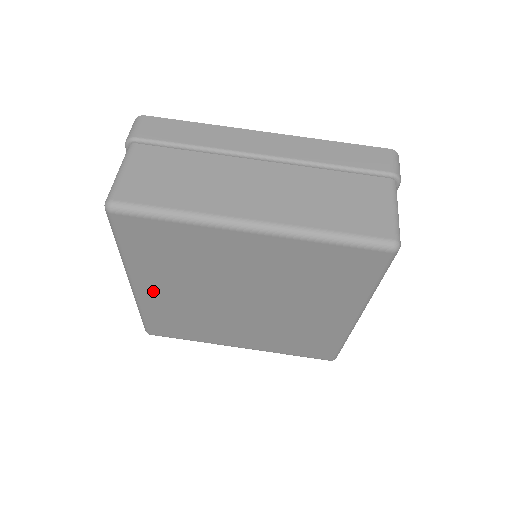
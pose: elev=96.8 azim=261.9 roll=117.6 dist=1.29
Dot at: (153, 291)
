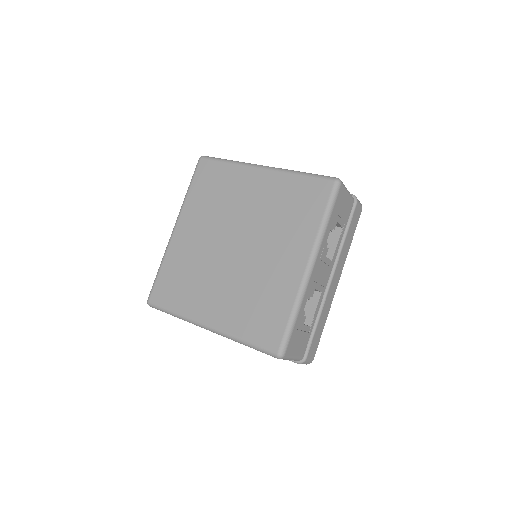
Dot at: (183, 234)
